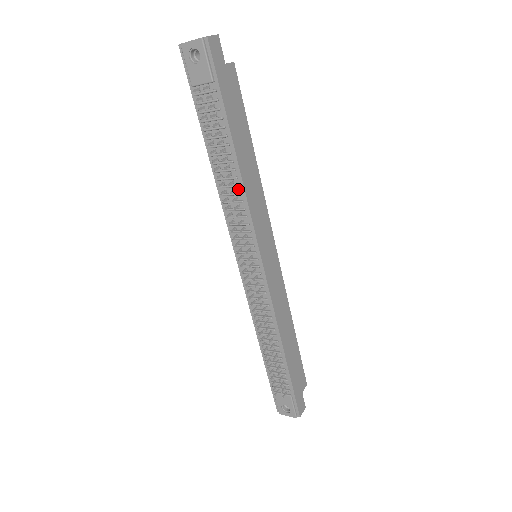
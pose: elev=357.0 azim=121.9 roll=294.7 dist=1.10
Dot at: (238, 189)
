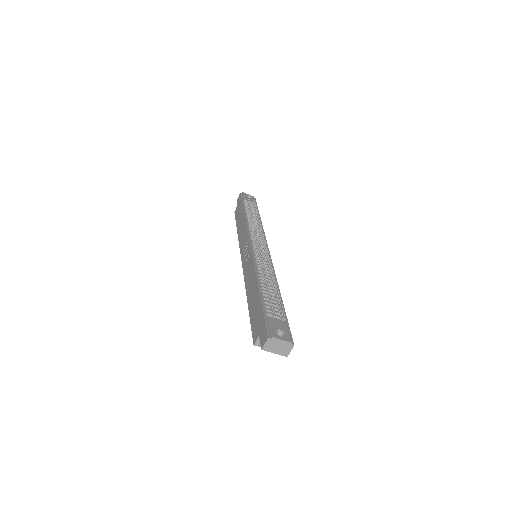
Dot at: (259, 227)
